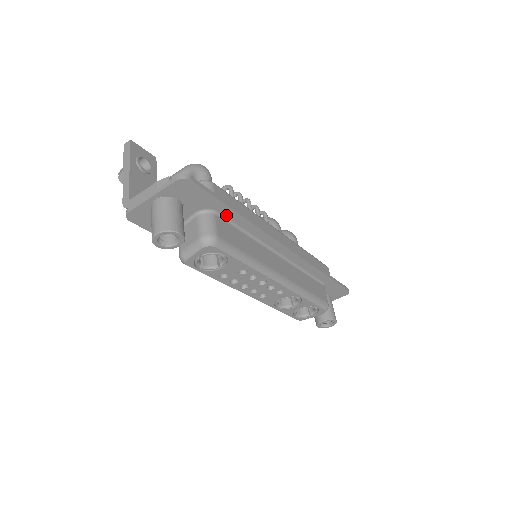
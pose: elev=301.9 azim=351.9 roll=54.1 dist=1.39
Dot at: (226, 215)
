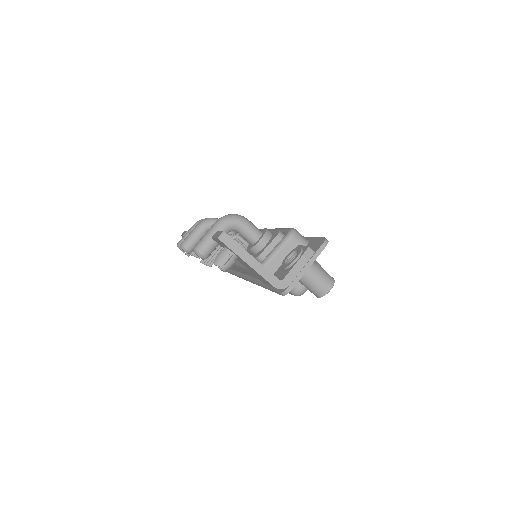
Dot at: occluded
